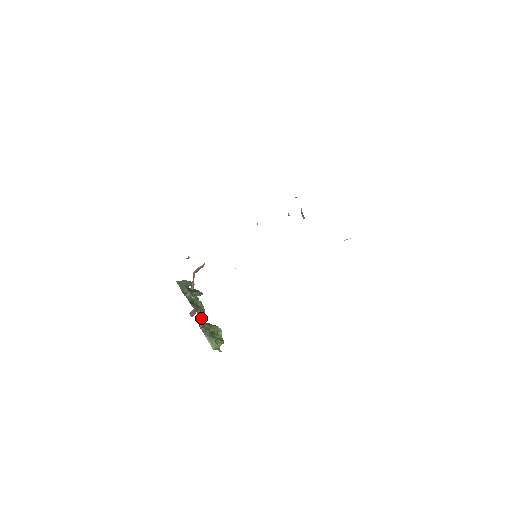
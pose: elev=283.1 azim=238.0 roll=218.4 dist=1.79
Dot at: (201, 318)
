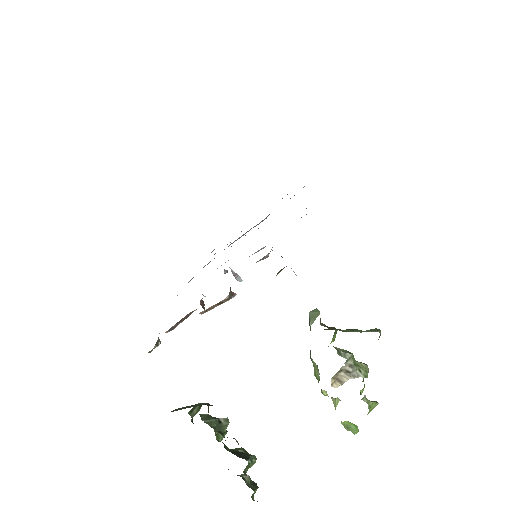
Dot at: occluded
